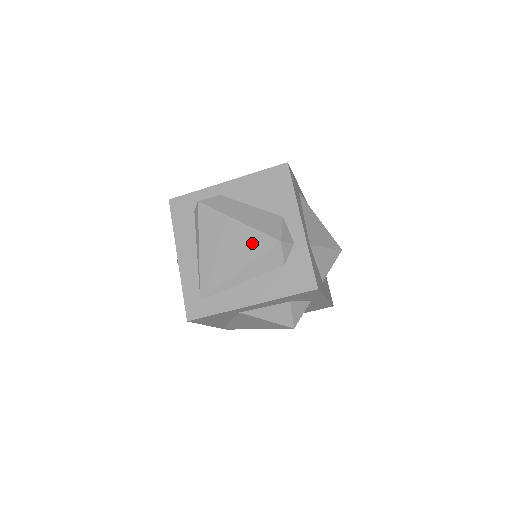
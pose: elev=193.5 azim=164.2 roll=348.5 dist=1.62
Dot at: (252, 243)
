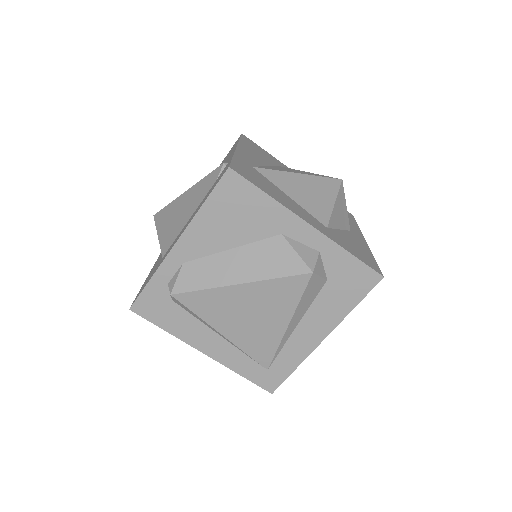
Dot at: (279, 294)
